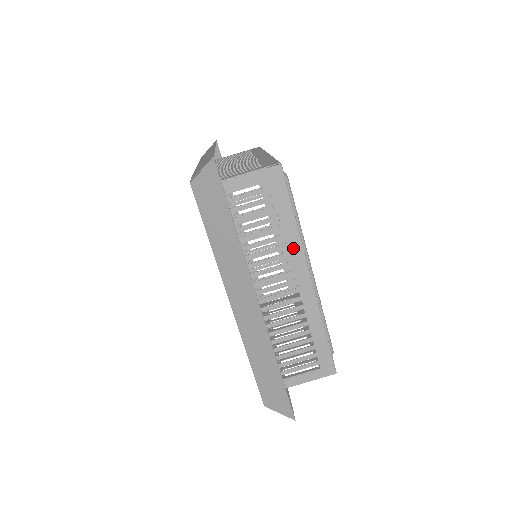
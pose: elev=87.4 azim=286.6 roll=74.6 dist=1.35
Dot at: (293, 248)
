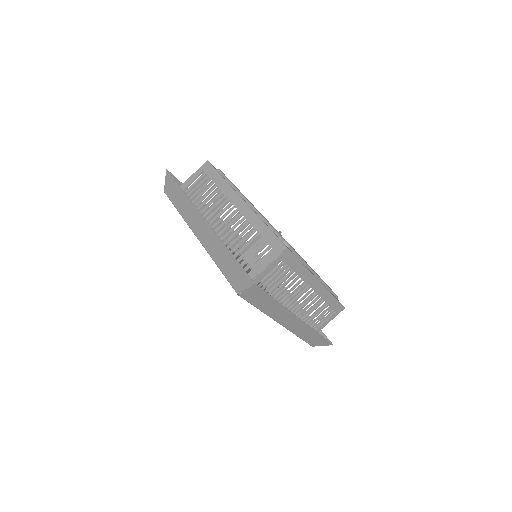
Dot at: (226, 191)
